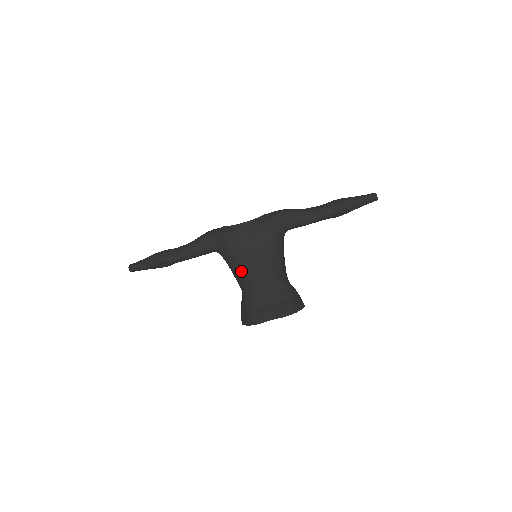
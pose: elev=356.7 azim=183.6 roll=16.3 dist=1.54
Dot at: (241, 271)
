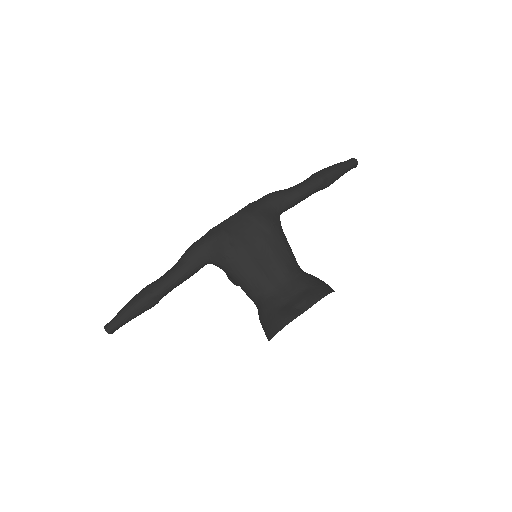
Dot at: (246, 271)
